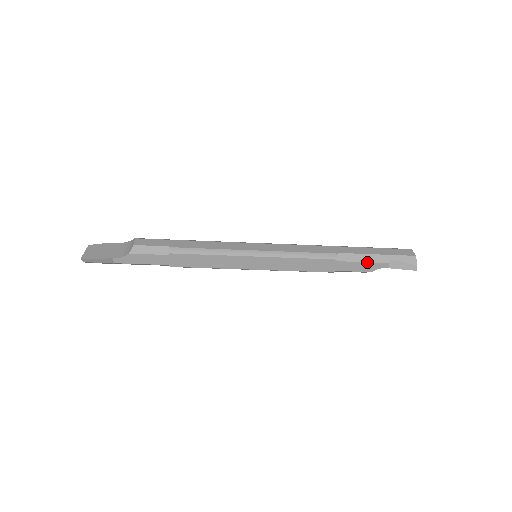
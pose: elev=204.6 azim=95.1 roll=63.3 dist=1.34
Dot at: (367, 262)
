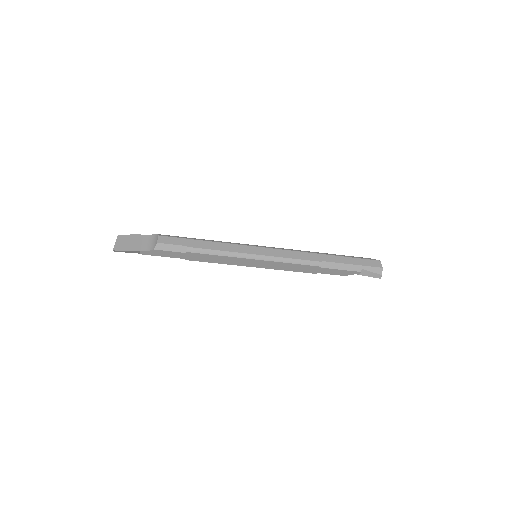
Dot at: (344, 270)
